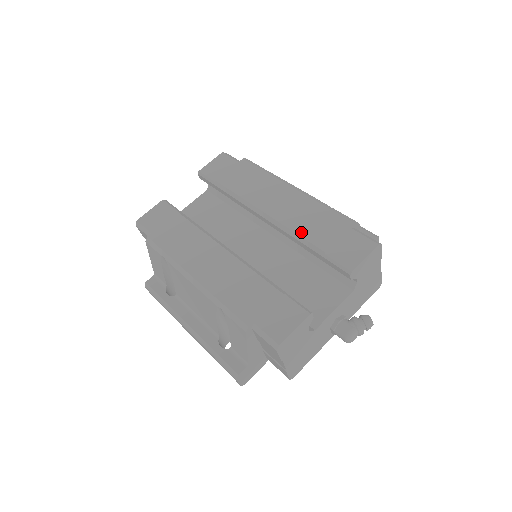
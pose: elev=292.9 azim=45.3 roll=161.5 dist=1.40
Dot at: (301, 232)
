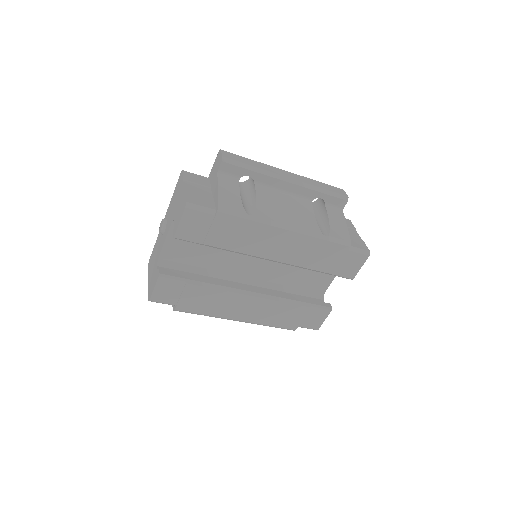
Dot at: (309, 266)
